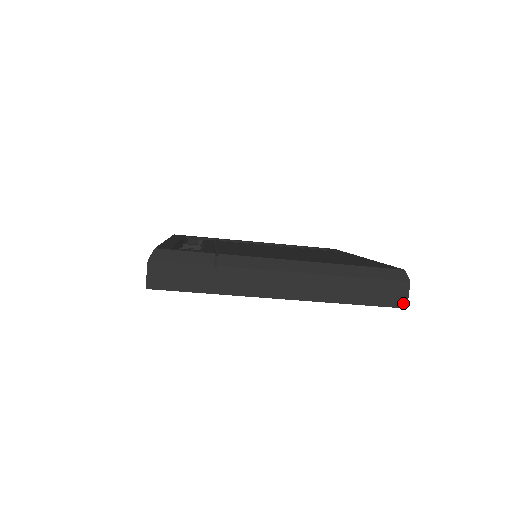
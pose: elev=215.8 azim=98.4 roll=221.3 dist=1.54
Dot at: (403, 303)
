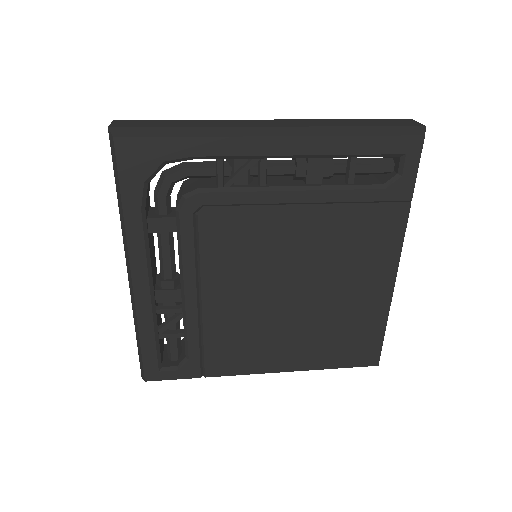
Dot at: occluded
